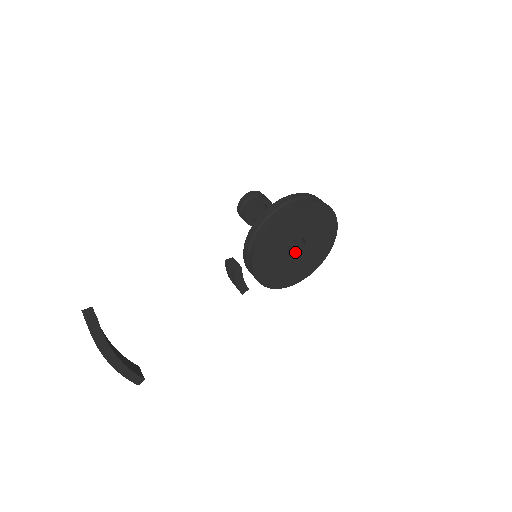
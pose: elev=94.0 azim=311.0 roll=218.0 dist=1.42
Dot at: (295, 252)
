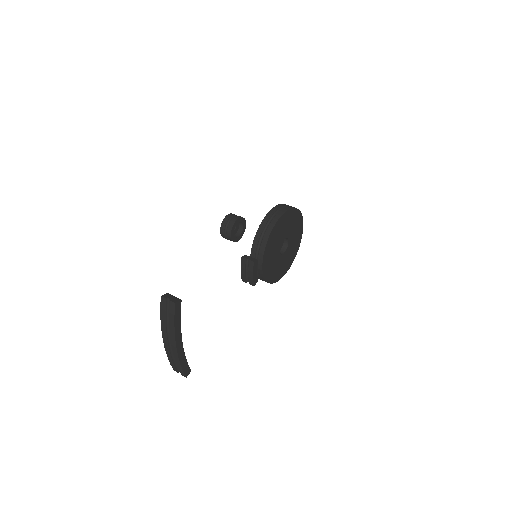
Dot at: (280, 252)
